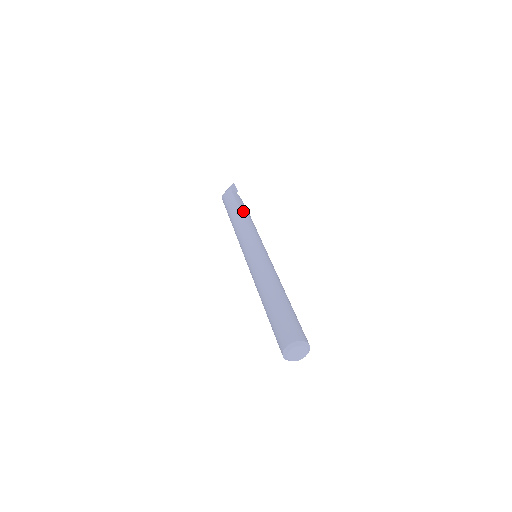
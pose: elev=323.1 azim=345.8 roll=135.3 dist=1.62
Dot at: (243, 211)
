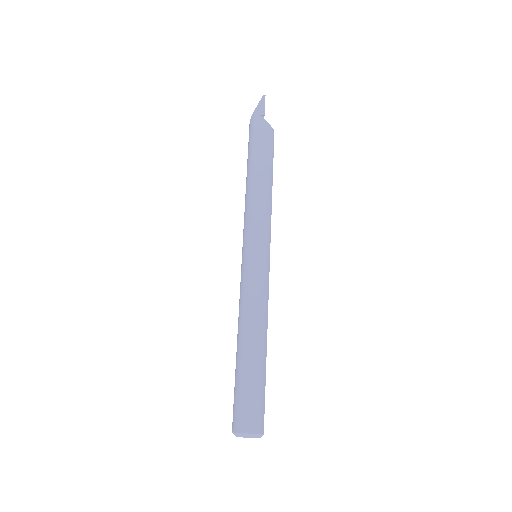
Dot at: (254, 169)
